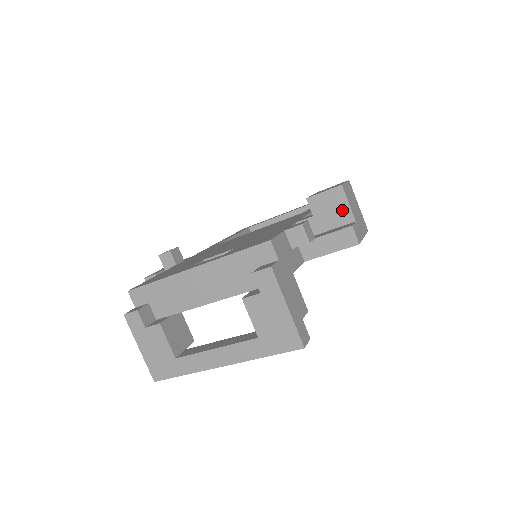
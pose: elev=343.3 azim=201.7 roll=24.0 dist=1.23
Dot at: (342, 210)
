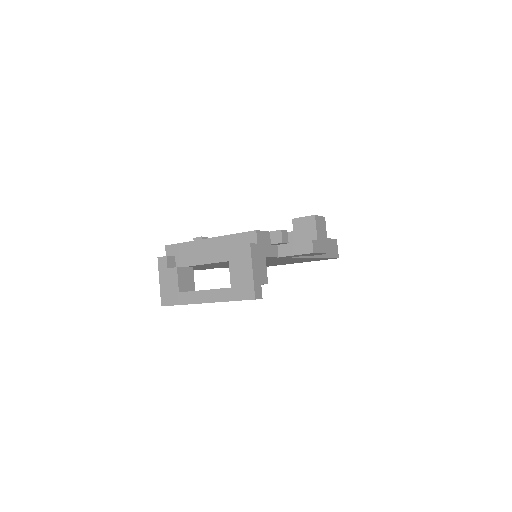
Dot at: (311, 231)
